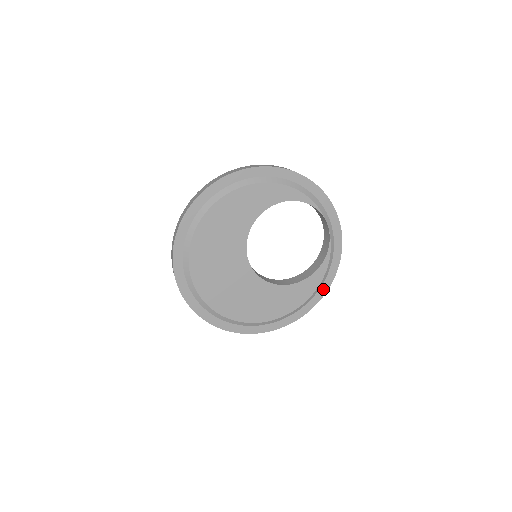
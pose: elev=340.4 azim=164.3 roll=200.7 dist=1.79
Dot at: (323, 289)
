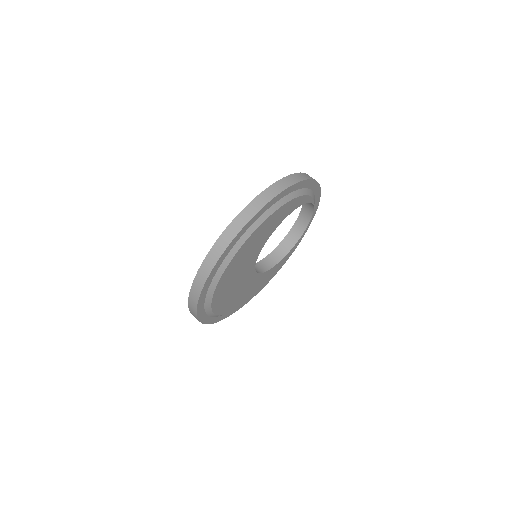
Dot at: occluded
